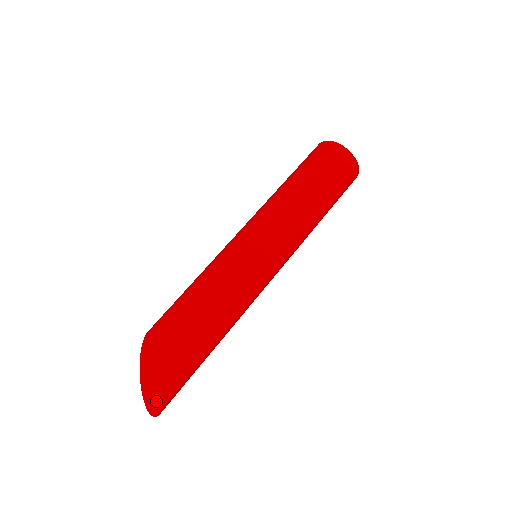
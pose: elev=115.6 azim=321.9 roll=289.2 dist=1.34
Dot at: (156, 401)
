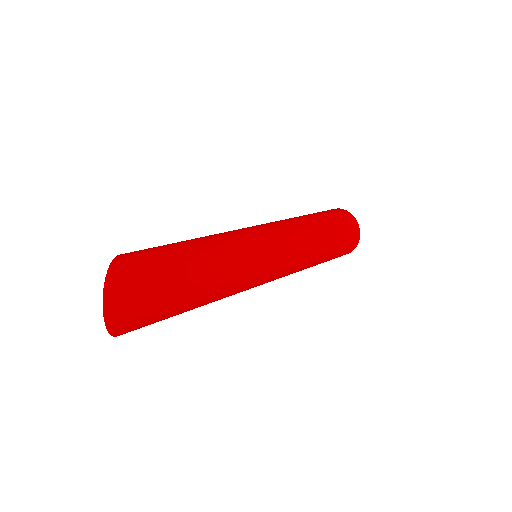
Dot at: (116, 298)
